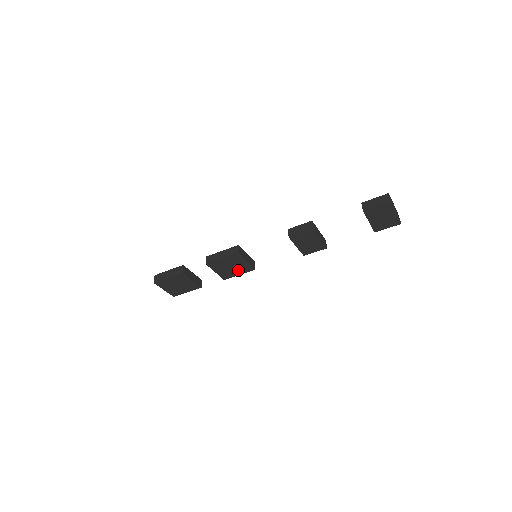
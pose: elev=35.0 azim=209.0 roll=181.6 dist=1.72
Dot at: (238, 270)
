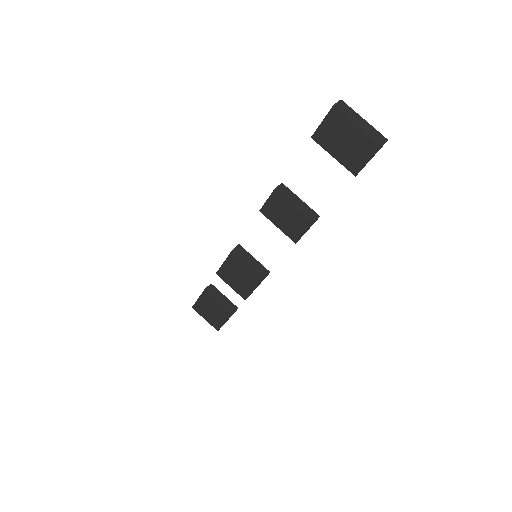
Dot at: (249, 281)
